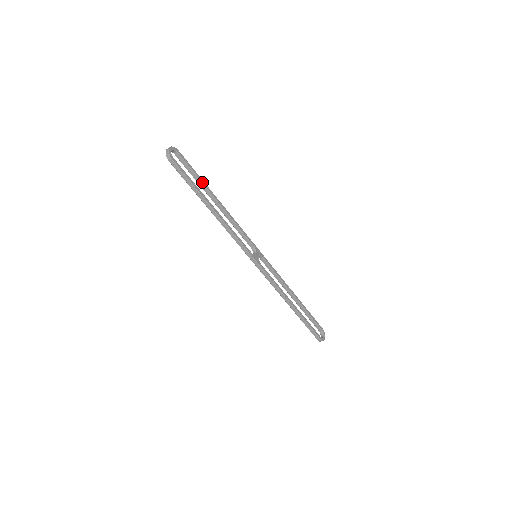
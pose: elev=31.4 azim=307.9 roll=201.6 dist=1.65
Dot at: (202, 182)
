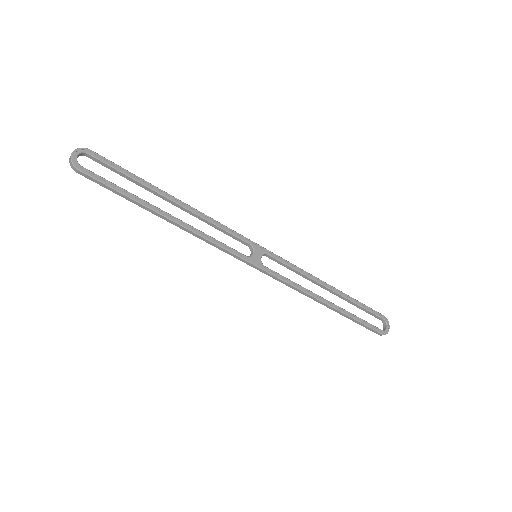
Dot at: (142, 183)
